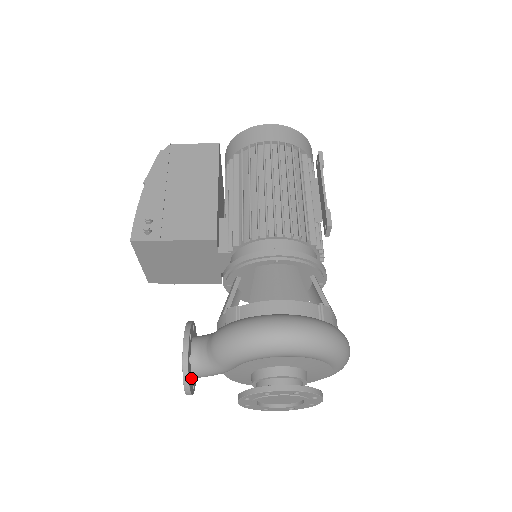
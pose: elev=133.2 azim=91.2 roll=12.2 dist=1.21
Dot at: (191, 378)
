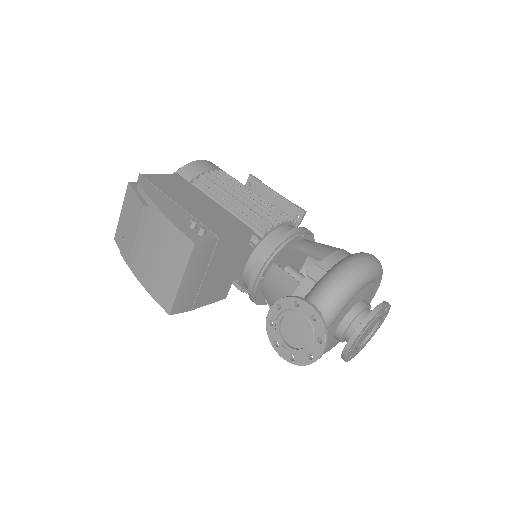
Dot at: (315, 340)
